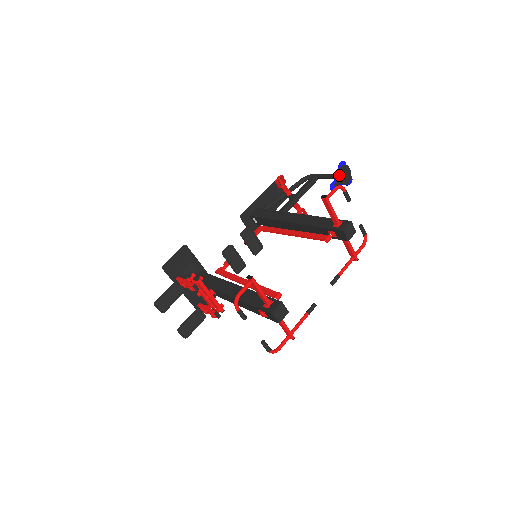
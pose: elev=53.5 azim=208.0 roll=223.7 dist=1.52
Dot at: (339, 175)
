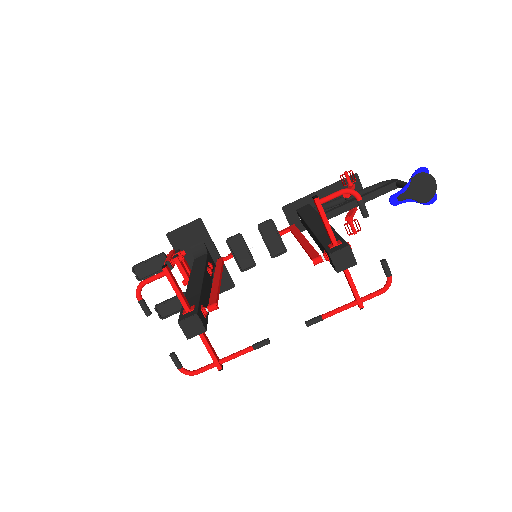
Dot at: (410, 185)
